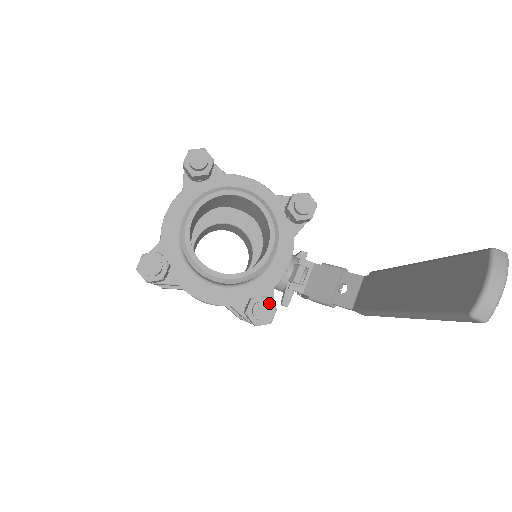
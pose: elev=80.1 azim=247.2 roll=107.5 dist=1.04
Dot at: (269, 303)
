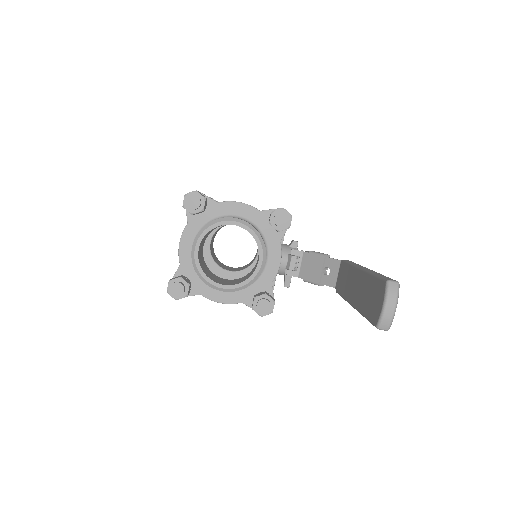
Dot at: (268, 298)
